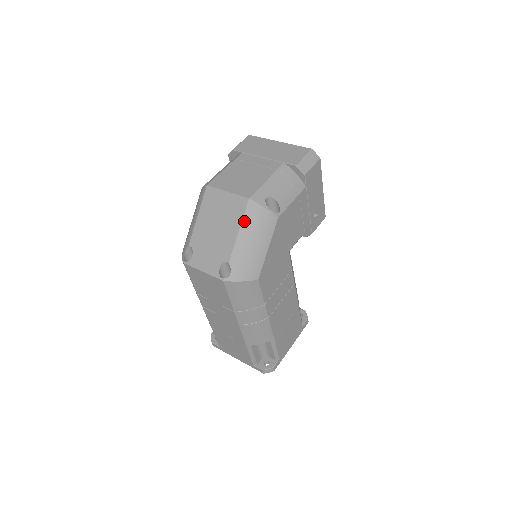
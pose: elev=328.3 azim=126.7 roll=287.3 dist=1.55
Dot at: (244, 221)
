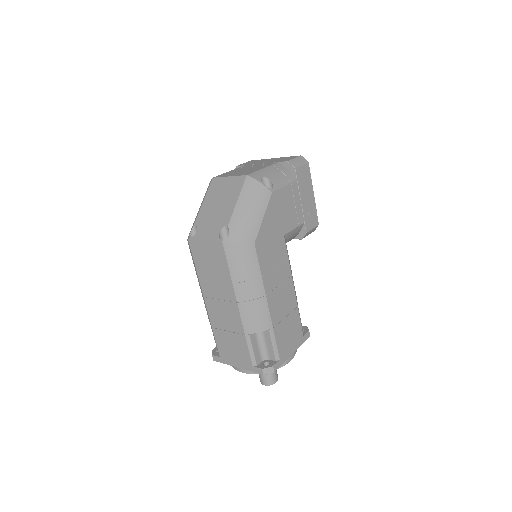
Dot at: (242, 192)
